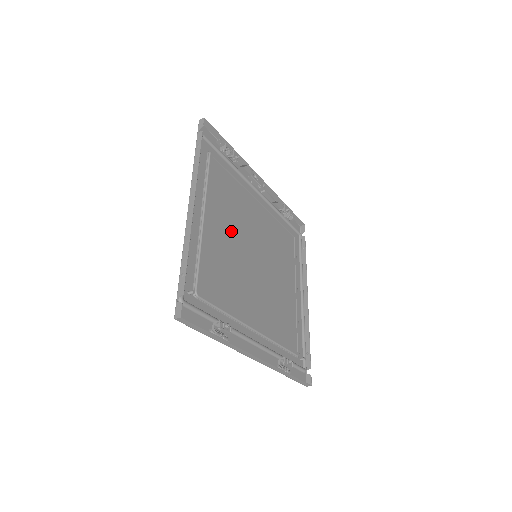
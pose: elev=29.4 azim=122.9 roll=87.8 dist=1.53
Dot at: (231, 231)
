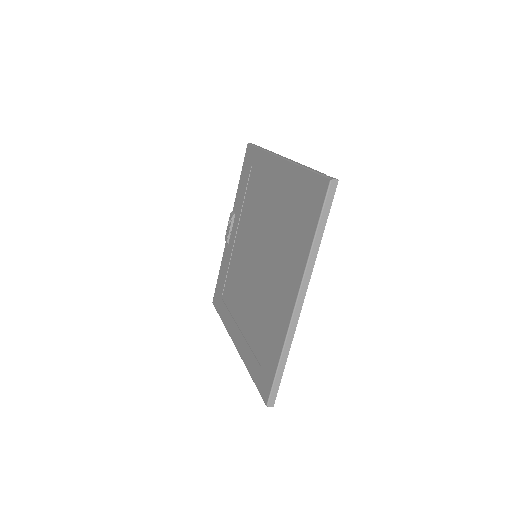
Dot at: (265, 214)
